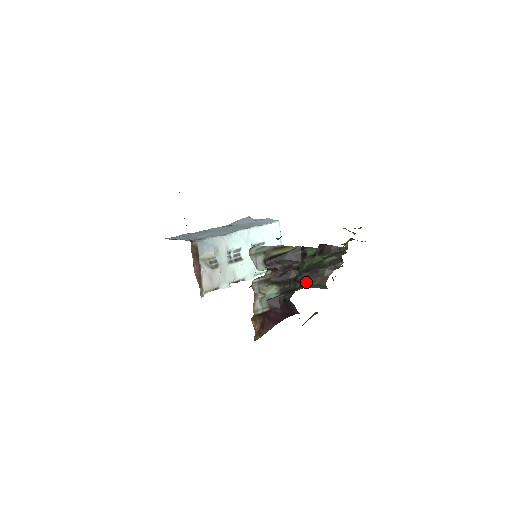
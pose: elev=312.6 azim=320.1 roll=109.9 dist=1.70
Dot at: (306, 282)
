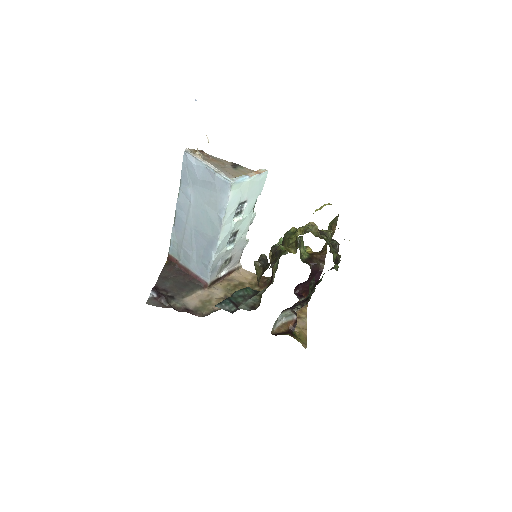
Dot at: occluded
